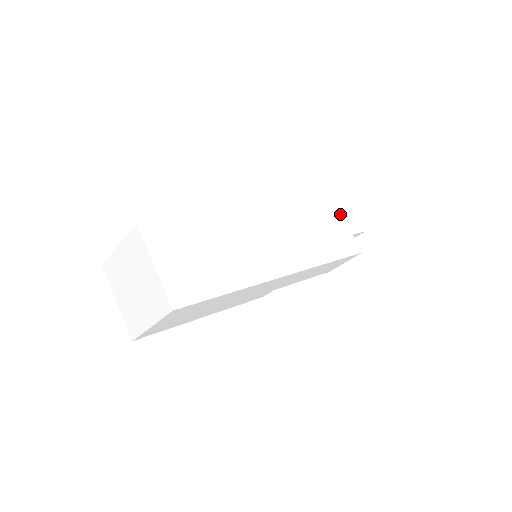
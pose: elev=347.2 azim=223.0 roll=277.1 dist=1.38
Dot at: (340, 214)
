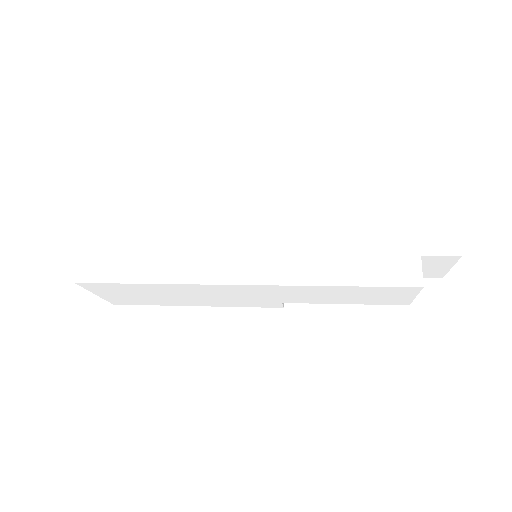
Dot at: (413, 221)
